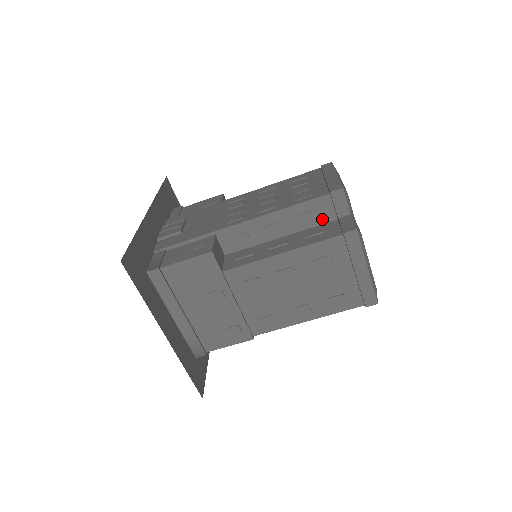
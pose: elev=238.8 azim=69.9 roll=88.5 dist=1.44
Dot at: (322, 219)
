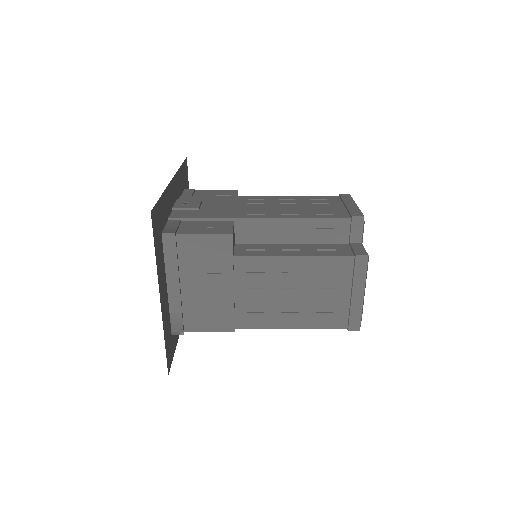
Dot at: (335, 239)
